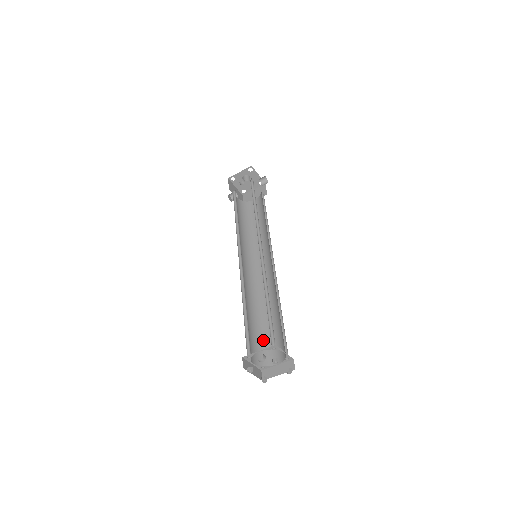
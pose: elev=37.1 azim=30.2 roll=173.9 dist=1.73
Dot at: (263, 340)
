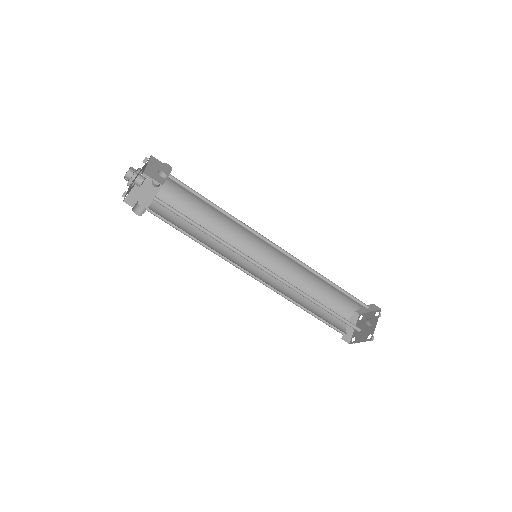
Dot at: (325, 318)
